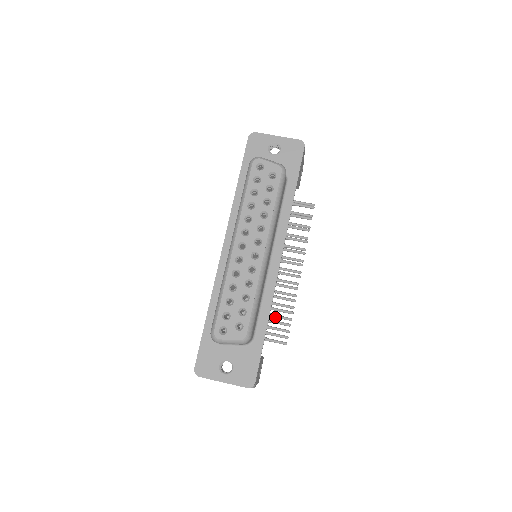
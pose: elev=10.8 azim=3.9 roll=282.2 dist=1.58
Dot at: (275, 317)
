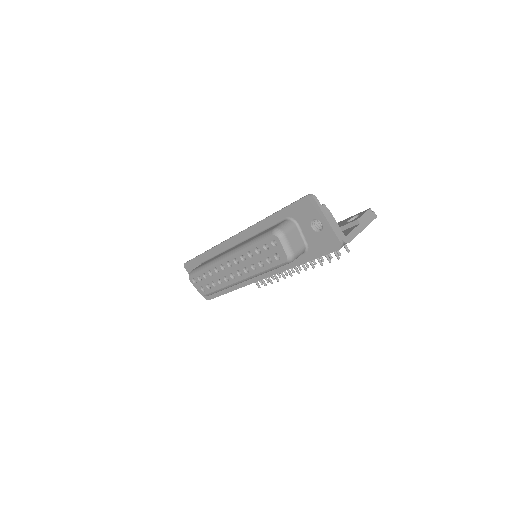
Dot at: occluded
